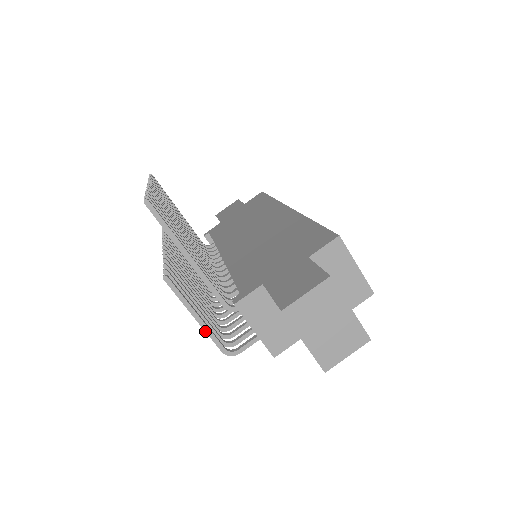
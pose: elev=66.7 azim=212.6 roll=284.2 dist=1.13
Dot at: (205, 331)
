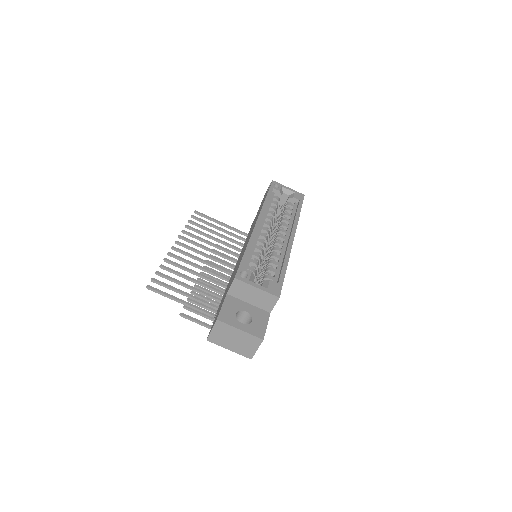
Dot at: occluded
